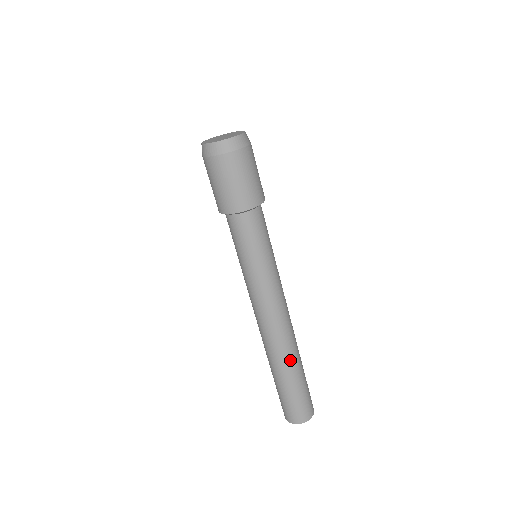
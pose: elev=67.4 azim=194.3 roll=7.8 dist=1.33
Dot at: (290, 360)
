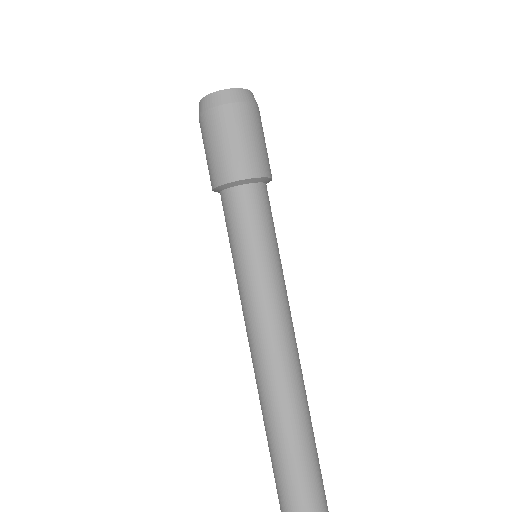
Dot at: (307, 410)
